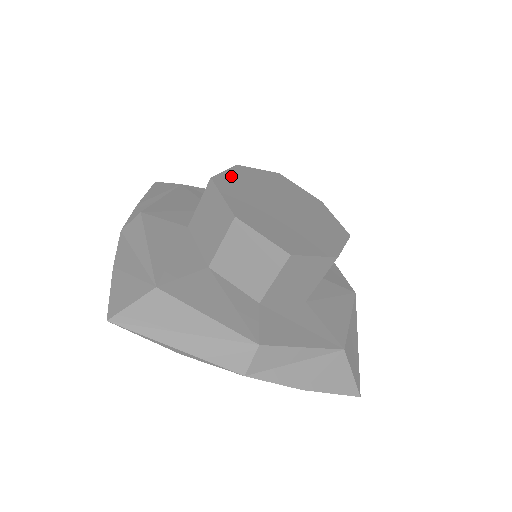
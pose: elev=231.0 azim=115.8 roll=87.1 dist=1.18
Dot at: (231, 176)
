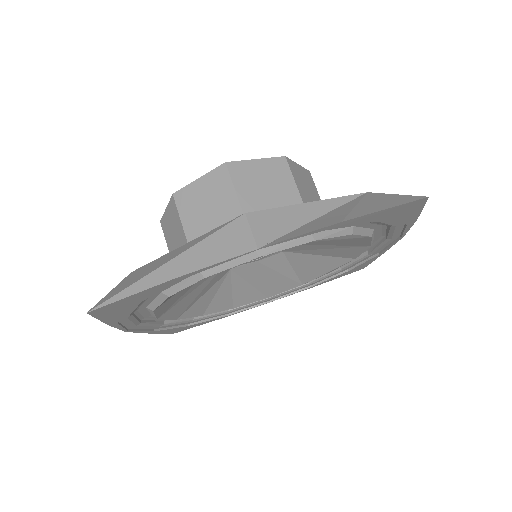
Dot at: occluded
